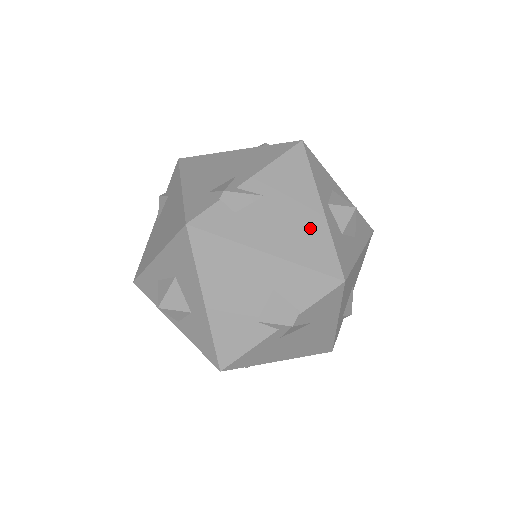
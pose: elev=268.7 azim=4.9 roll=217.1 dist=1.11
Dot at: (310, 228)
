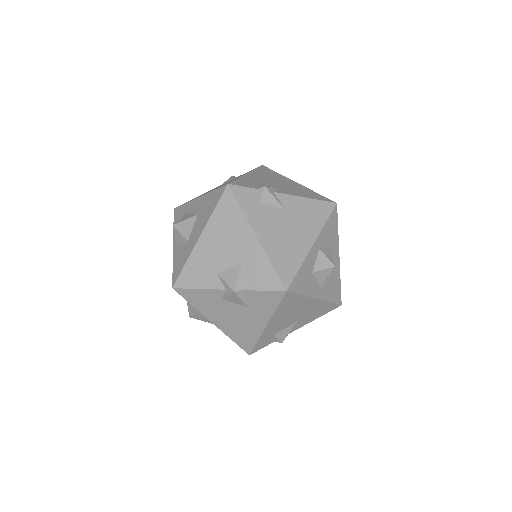
Dot at: (294, 247)
